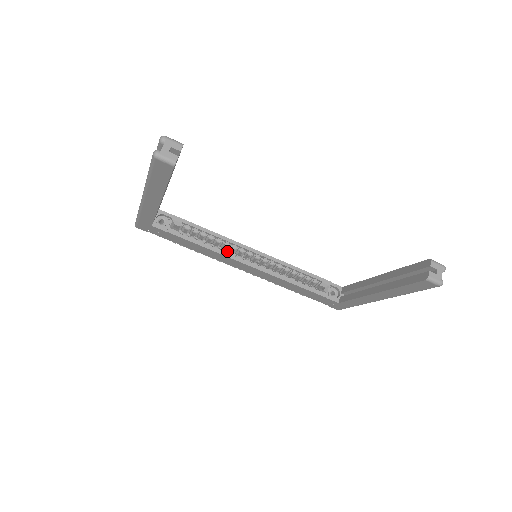
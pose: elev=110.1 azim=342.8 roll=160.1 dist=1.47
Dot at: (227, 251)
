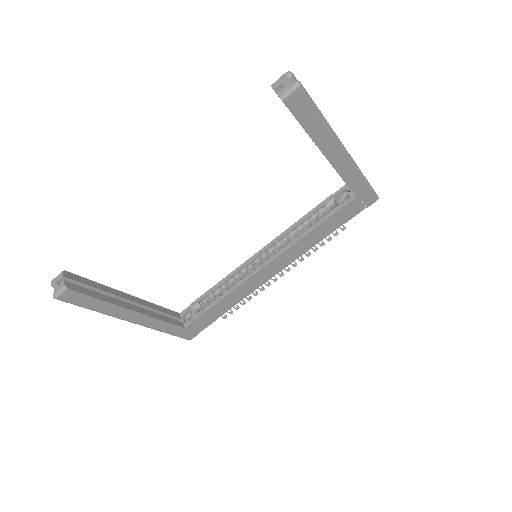
Dot at: occluded
